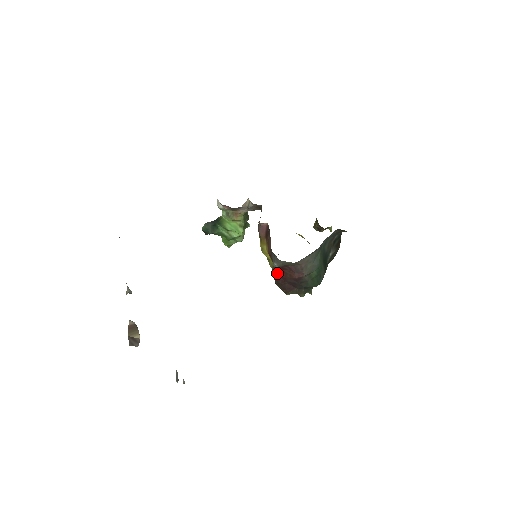
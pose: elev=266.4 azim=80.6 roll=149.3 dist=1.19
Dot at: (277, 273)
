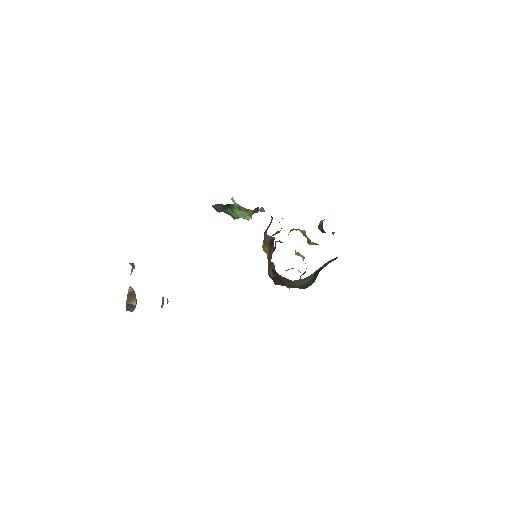
Dot at: occluded
